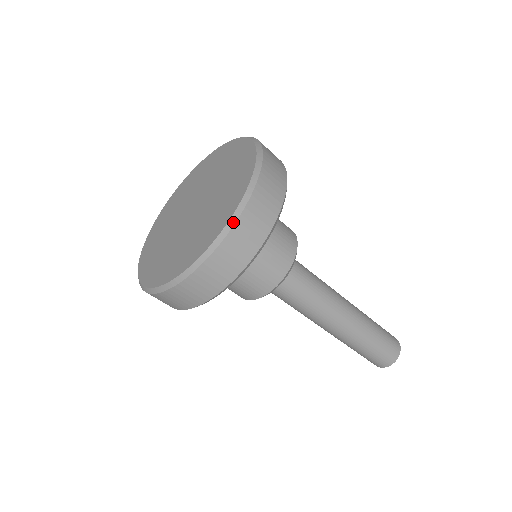
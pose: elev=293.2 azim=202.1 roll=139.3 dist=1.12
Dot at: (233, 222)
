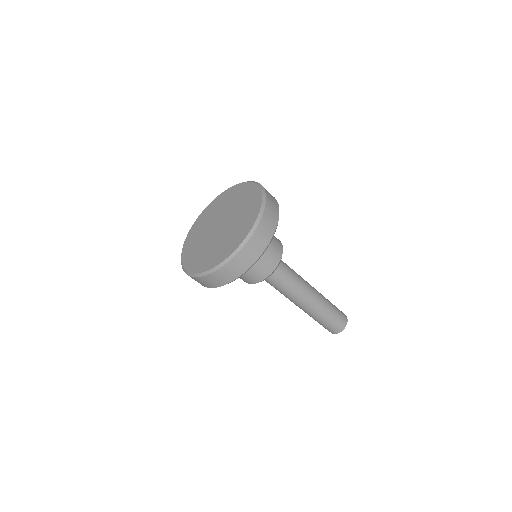
Dot at: (264, 202)
